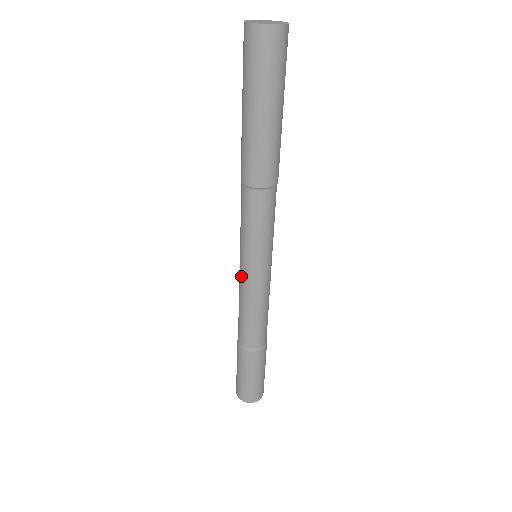
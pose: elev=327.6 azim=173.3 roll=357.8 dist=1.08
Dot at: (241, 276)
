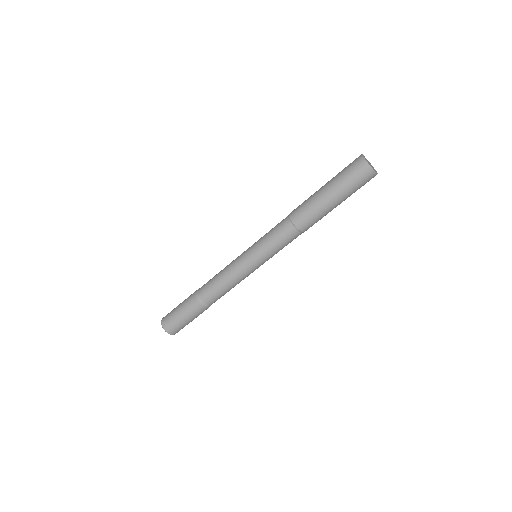
Dot at: (240, 255)
